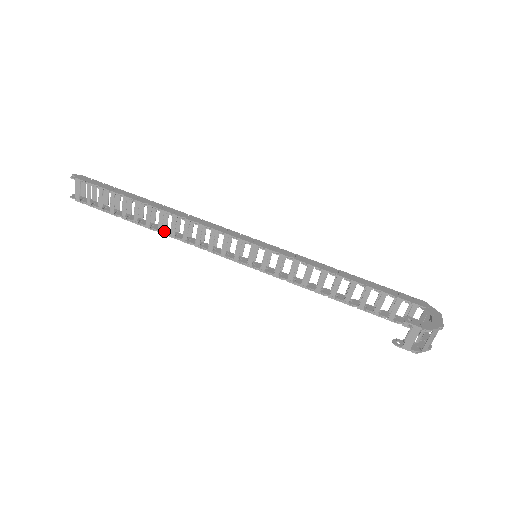
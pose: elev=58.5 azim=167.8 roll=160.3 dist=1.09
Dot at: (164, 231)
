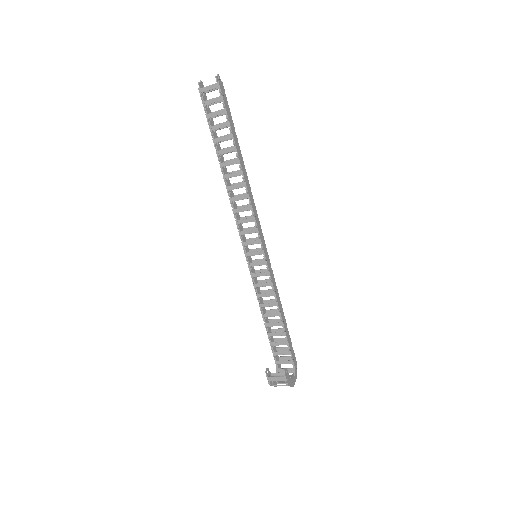
Dot at: (226, 179)
